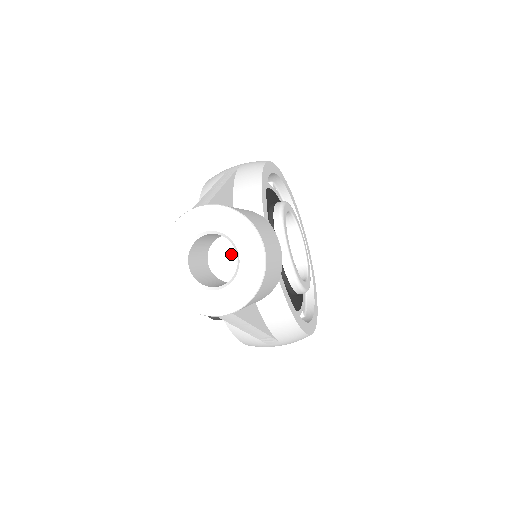
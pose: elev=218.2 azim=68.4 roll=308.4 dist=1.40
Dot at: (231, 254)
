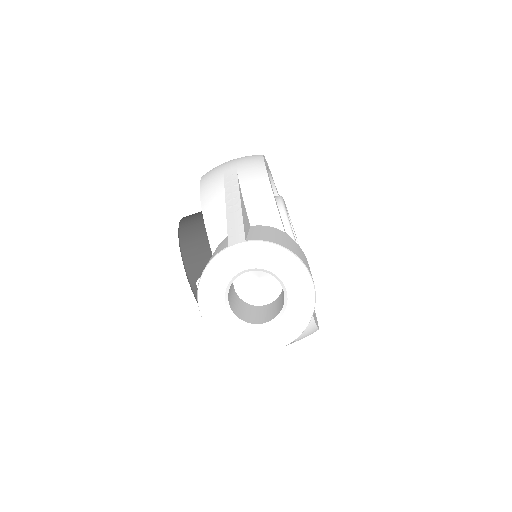
Dot at: (255, 275)
